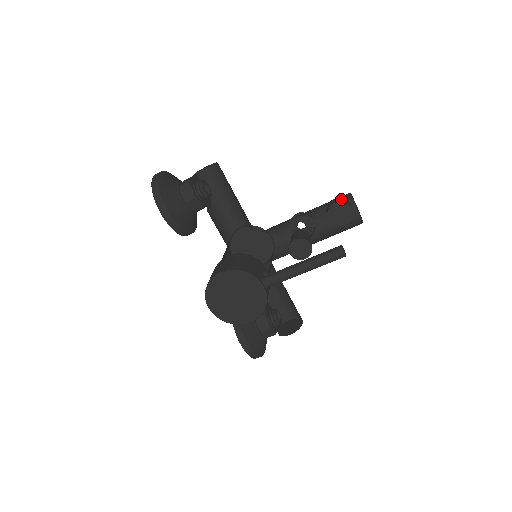
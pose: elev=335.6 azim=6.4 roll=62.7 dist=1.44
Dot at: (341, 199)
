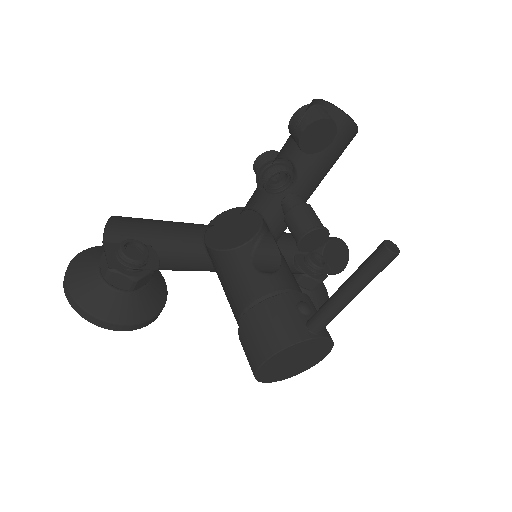
Dot at: (304, 117)
